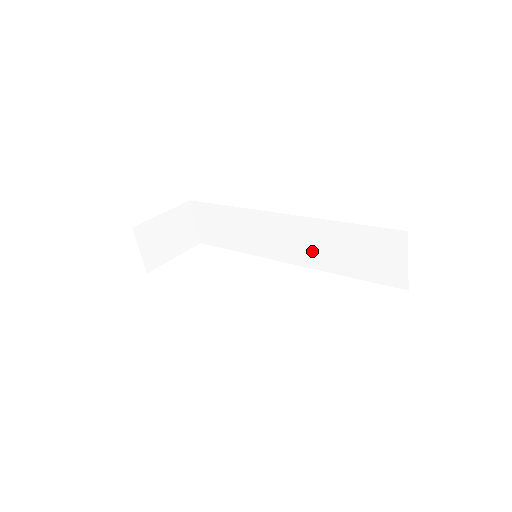
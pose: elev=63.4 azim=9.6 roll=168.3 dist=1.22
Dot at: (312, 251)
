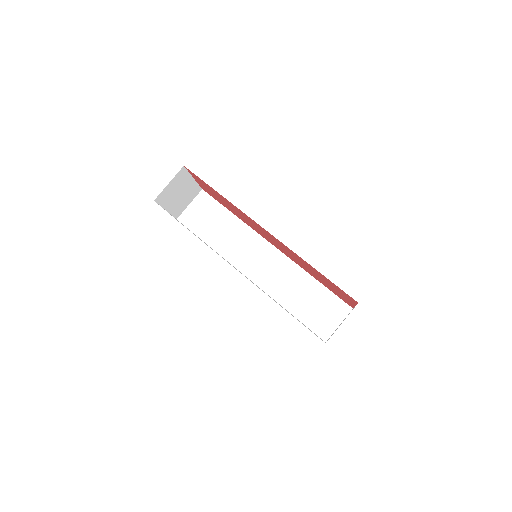
Dot at: (277, 283)
